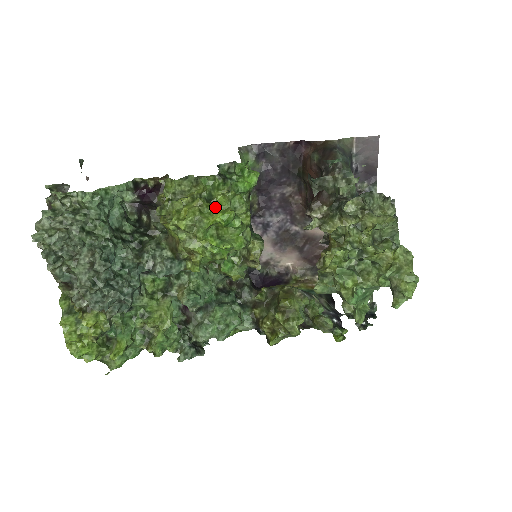
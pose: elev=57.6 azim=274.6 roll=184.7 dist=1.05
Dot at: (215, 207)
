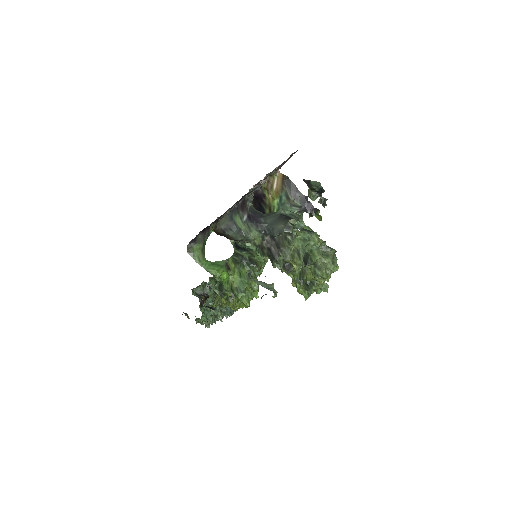
Dot at: occluded
